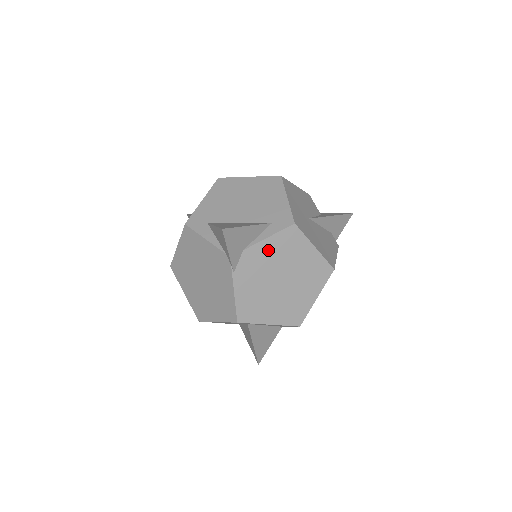
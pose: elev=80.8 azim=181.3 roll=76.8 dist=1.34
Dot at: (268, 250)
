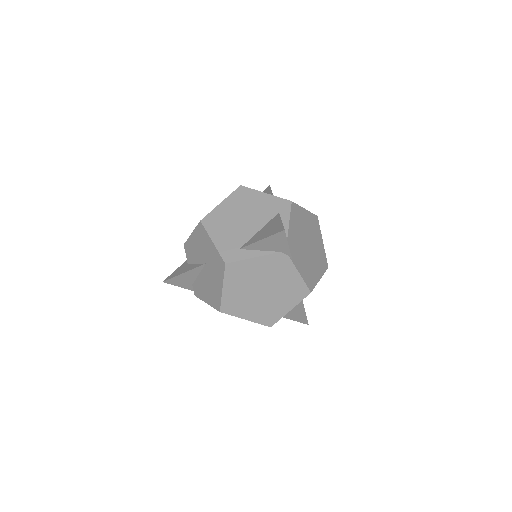
Dot at: (294, 230)
